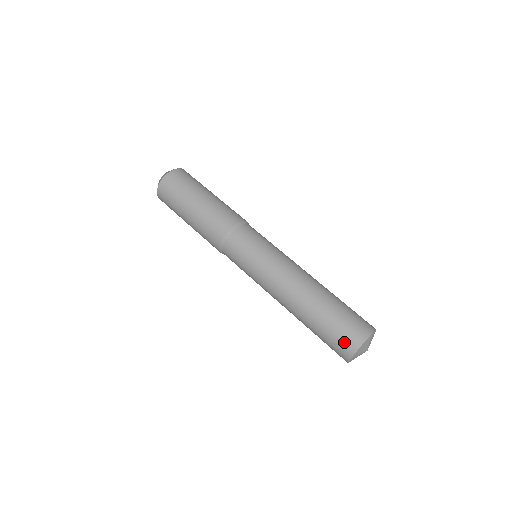
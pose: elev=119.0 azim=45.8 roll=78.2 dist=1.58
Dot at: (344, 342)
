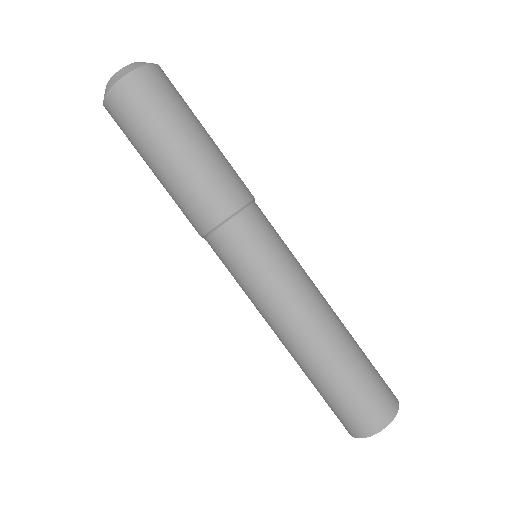
Dot at: (360, 420)
